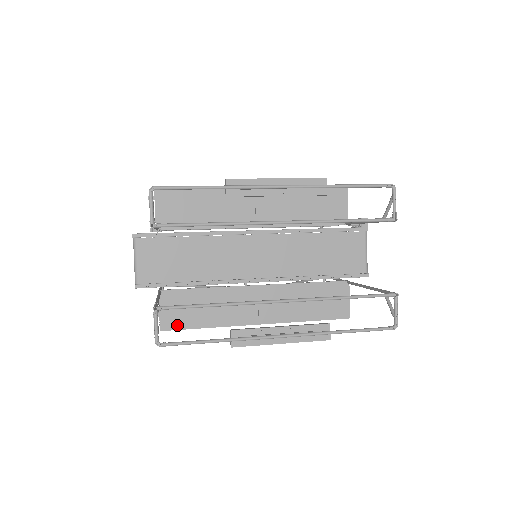
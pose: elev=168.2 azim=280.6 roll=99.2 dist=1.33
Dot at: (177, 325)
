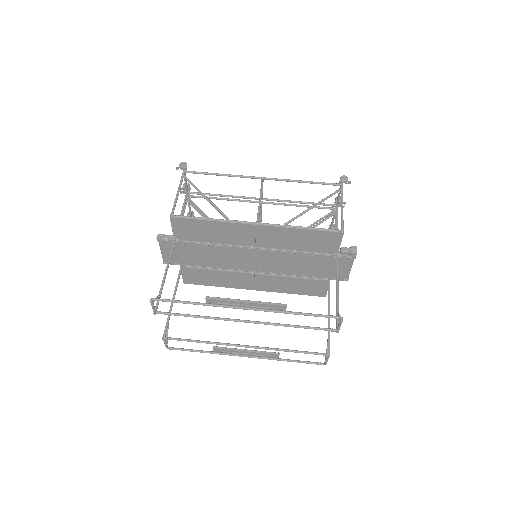
Dot at: (195, 283)
